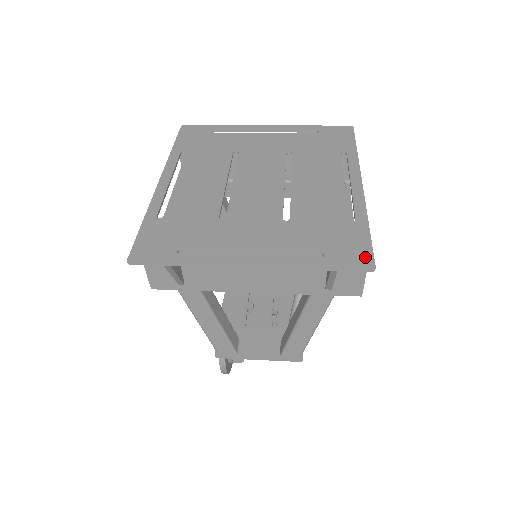
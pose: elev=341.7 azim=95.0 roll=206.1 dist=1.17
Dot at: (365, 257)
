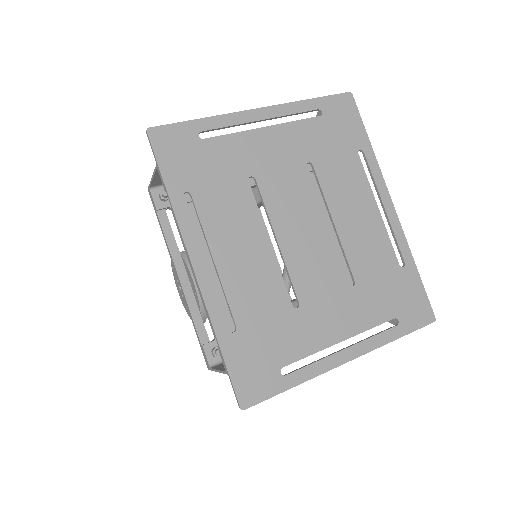
Dot at: (426, 310)
